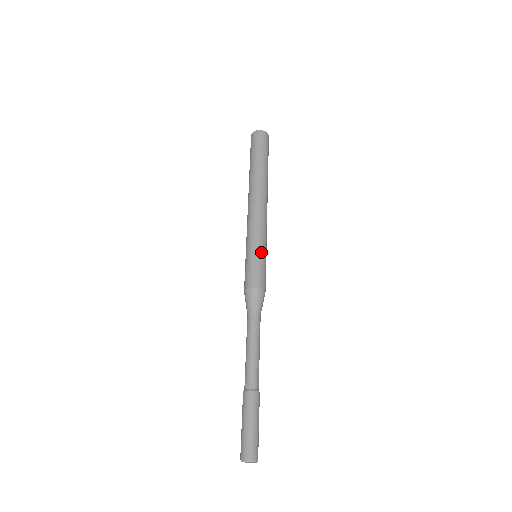
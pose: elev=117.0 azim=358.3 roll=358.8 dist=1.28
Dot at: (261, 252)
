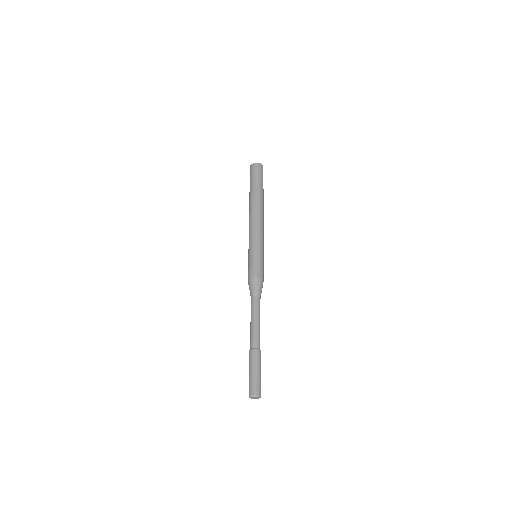
Dot at: (252, 253)
